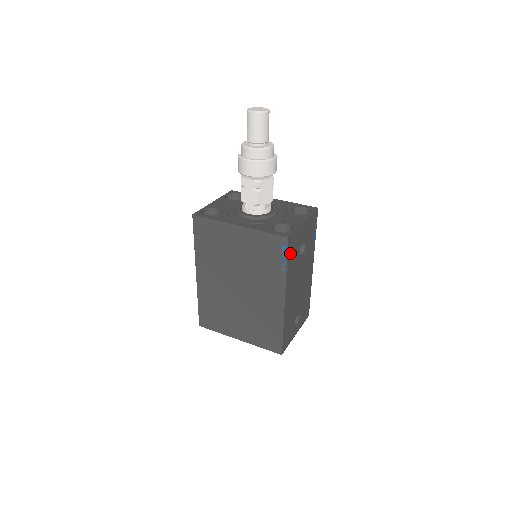
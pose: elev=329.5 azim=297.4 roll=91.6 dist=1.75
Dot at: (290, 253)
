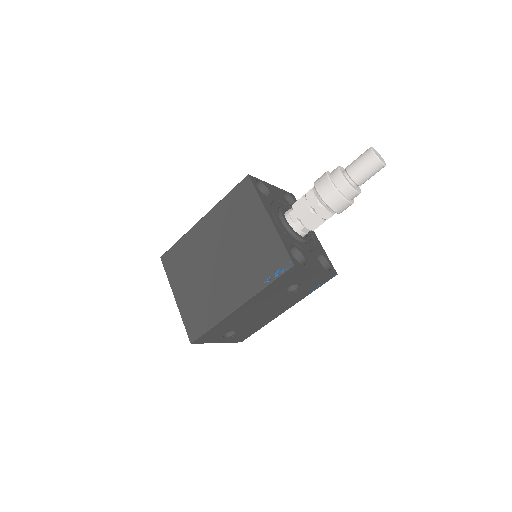
Dot at: (282, 278)
